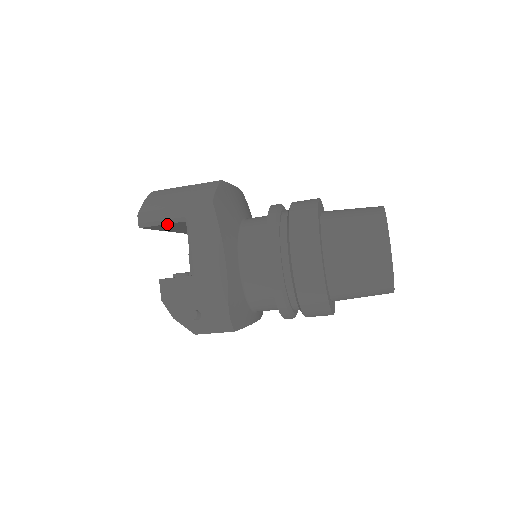
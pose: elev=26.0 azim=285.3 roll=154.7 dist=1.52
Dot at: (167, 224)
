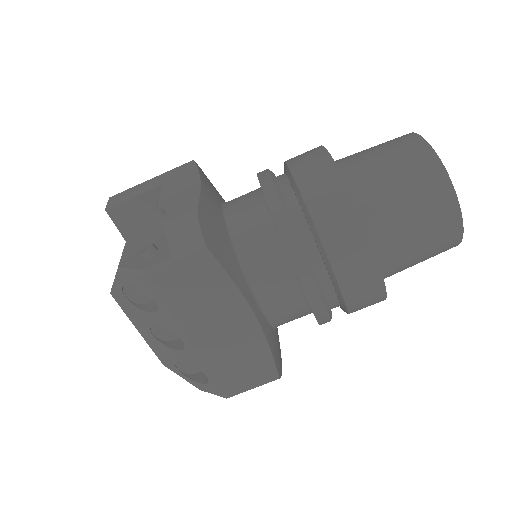
Dot at: (139, 199)
